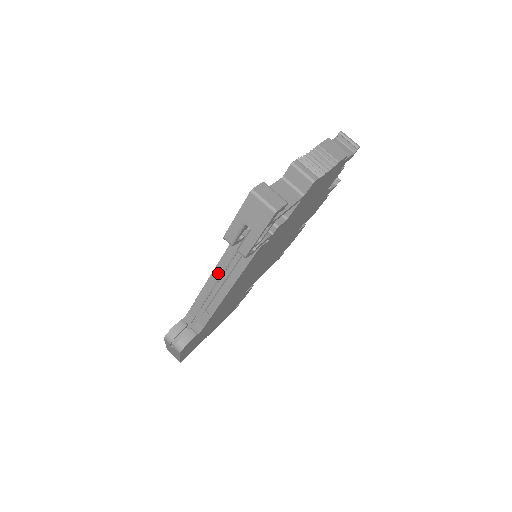
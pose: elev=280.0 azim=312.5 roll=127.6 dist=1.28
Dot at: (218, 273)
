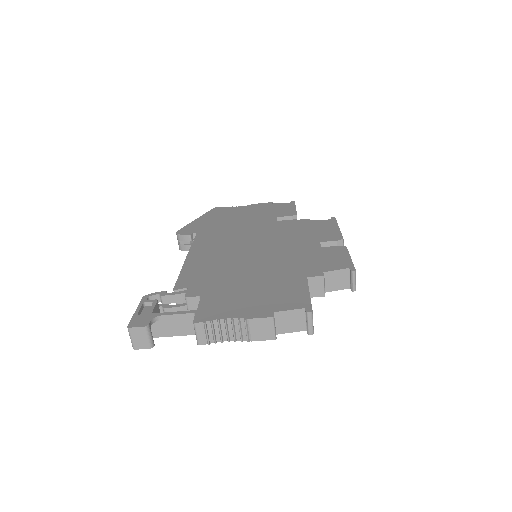
Dot at: occluded
